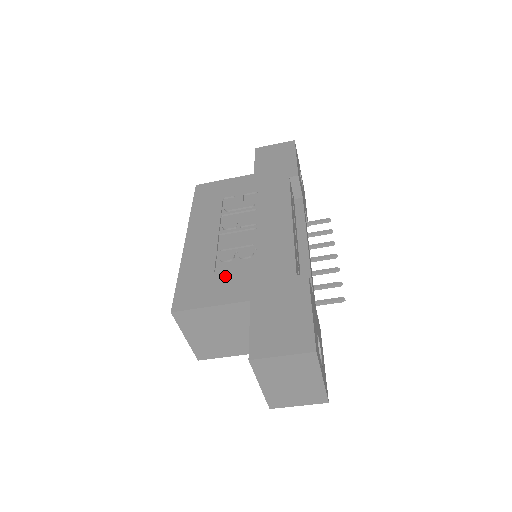
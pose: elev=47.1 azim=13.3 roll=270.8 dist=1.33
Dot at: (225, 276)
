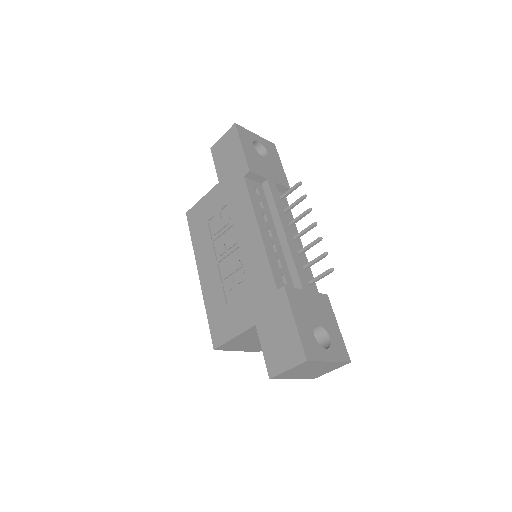
Dot at: (234, 306)
